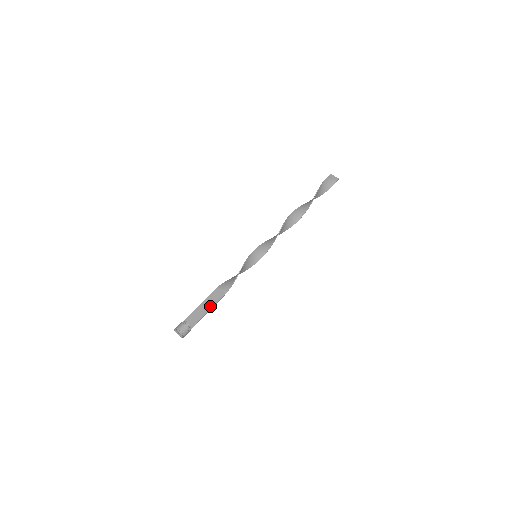
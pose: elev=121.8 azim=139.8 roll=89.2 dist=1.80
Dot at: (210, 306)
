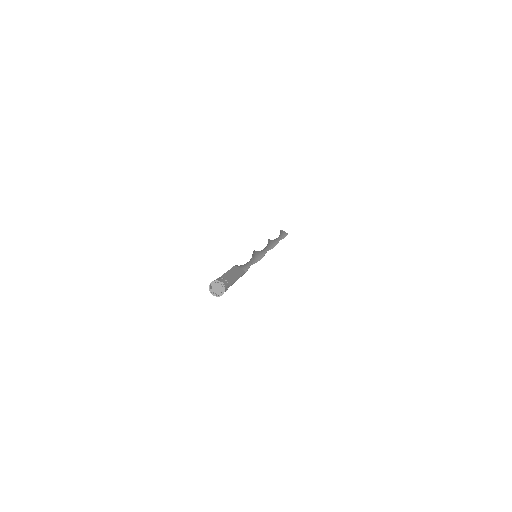
Dot at: (237, 276)
